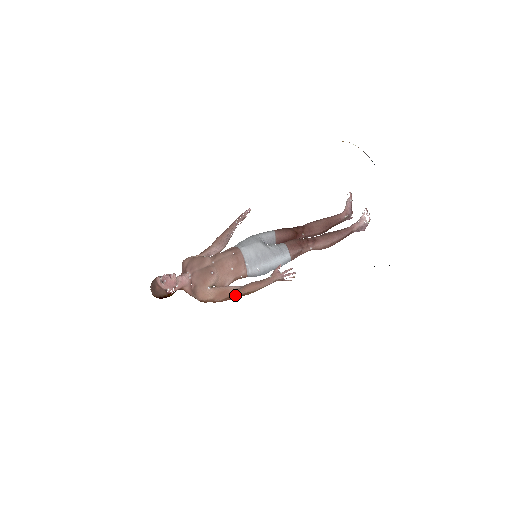
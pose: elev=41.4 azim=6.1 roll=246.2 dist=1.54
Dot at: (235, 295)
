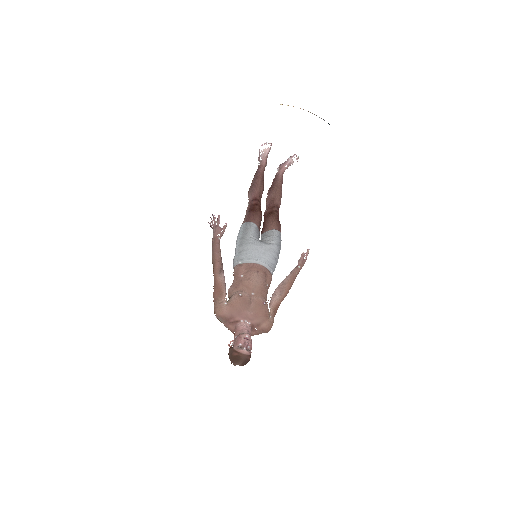
Dot at: occluded
